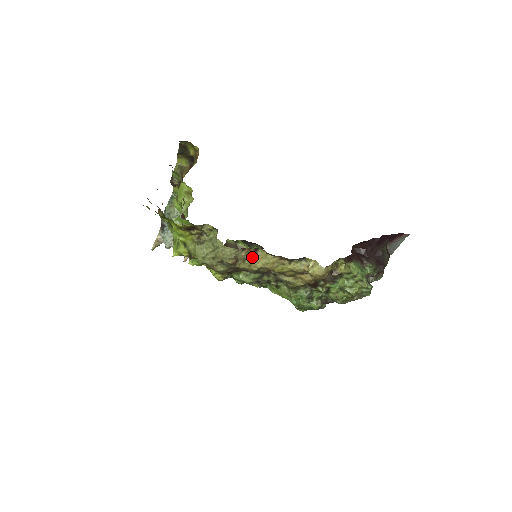
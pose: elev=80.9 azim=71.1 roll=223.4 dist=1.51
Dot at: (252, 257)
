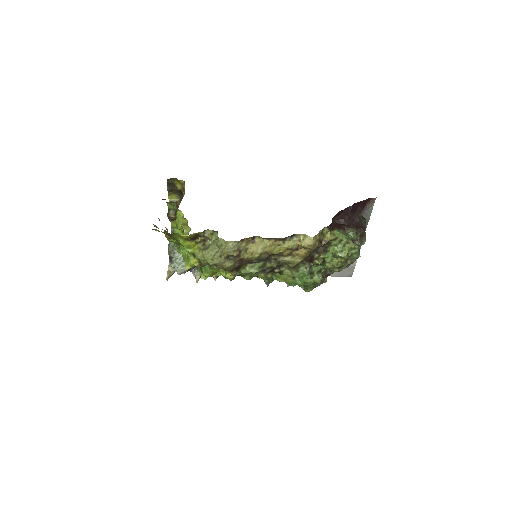
Dot at: (252, 246)
